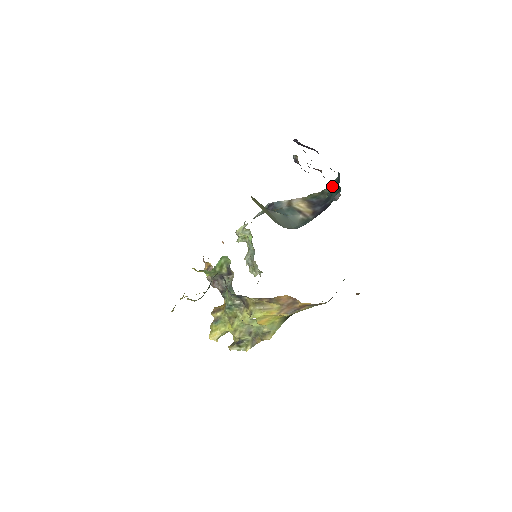
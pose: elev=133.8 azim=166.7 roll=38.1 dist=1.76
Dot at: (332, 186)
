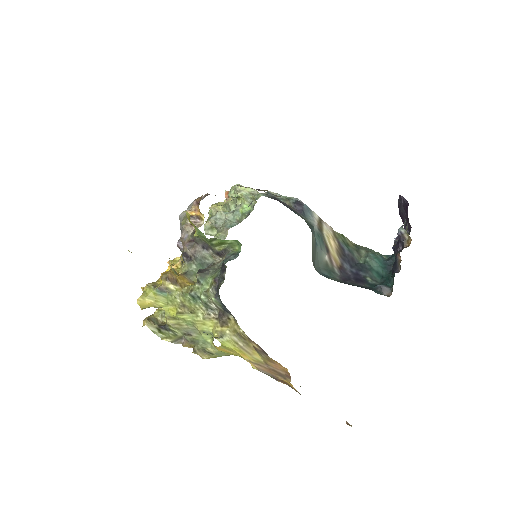
Dot at: (378, 261)
